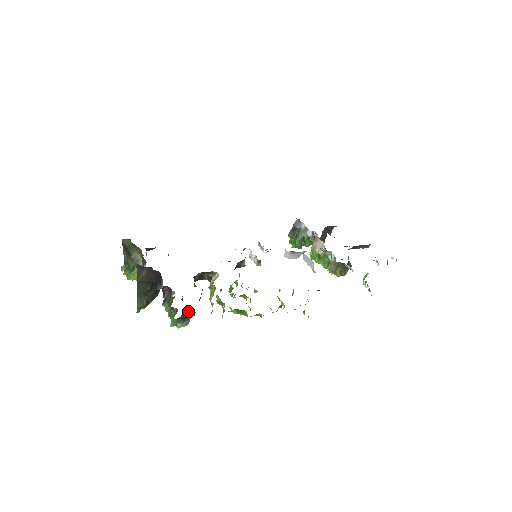
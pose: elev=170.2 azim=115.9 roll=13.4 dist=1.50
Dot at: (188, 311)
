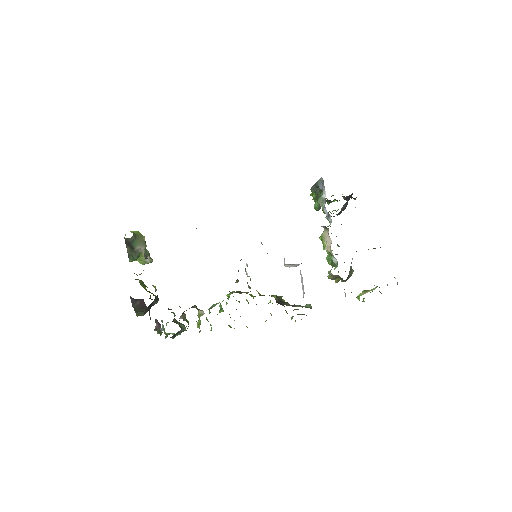
Dot at: occluded
